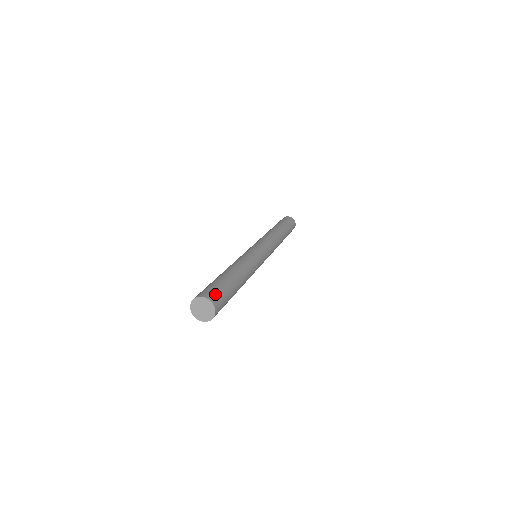
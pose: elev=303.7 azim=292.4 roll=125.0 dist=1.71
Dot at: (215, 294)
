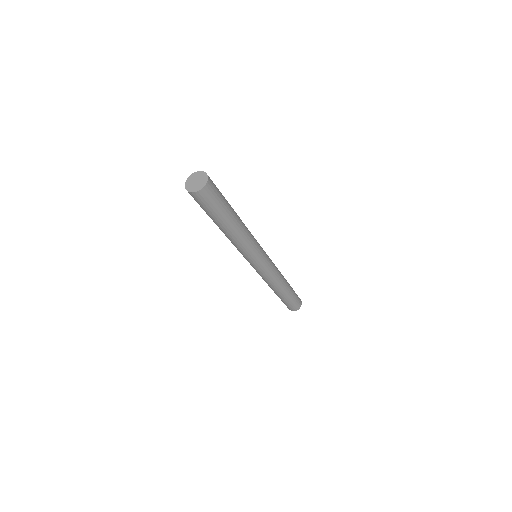
Dot at: occluded
